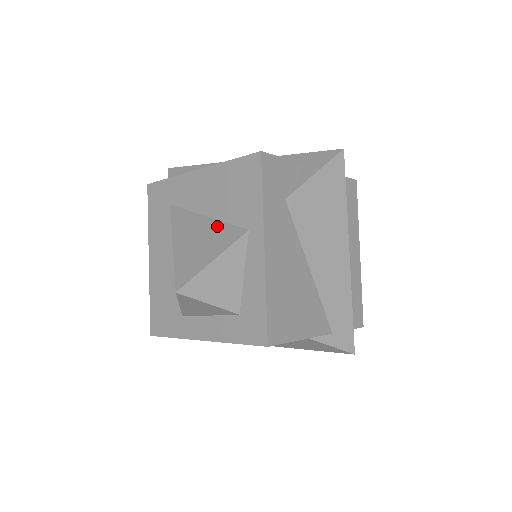
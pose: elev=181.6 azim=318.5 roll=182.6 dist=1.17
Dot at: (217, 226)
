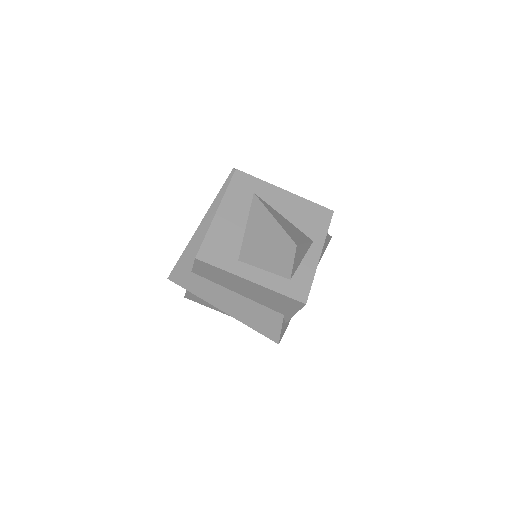
Dot at: (295, 227)
